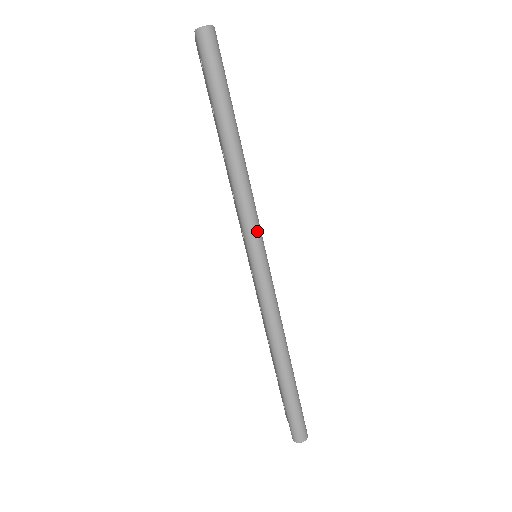
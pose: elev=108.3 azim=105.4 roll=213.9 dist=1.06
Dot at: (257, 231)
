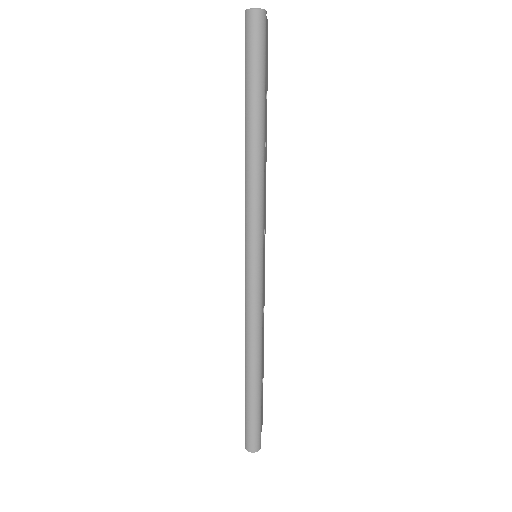
Dot at: (258, 232)
